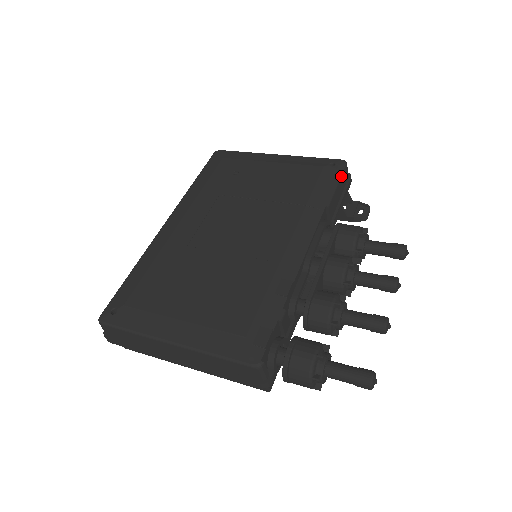
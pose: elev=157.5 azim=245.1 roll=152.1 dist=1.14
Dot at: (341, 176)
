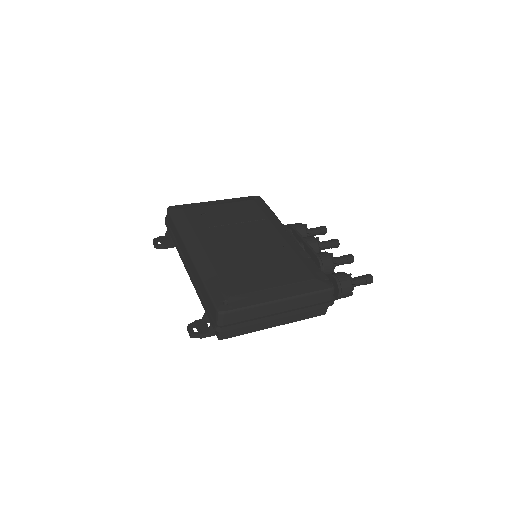
Dot at: occluded
